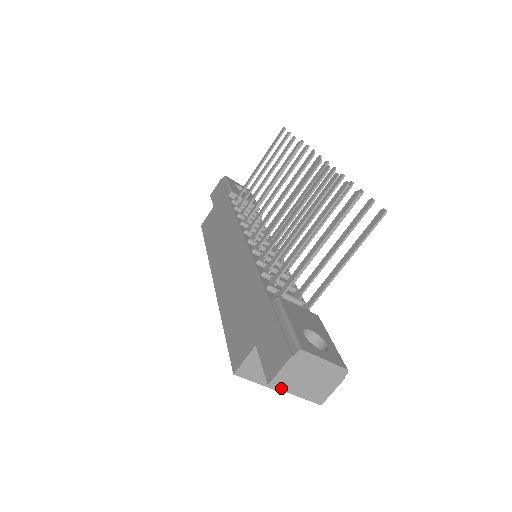
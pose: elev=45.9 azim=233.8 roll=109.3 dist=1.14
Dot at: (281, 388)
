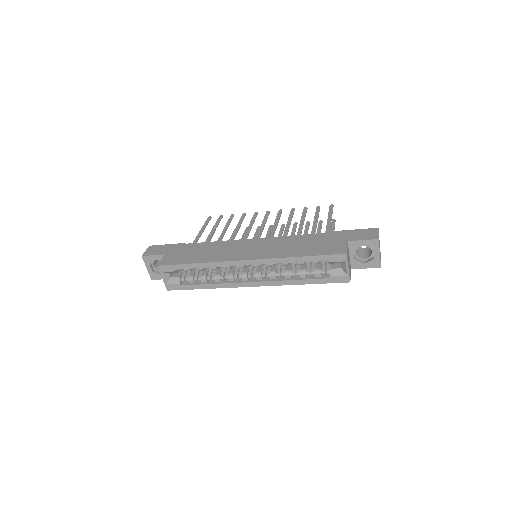
Dot at: occluded
